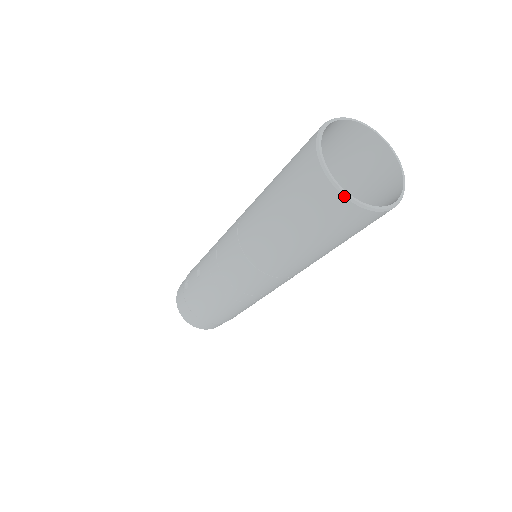
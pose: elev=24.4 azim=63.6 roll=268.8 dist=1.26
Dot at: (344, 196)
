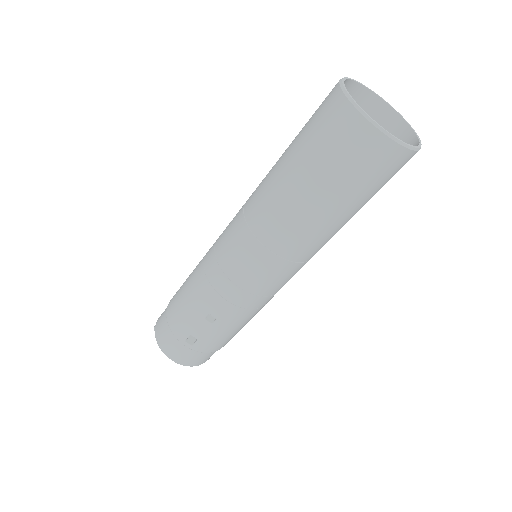
Dot at: (417, 151)
